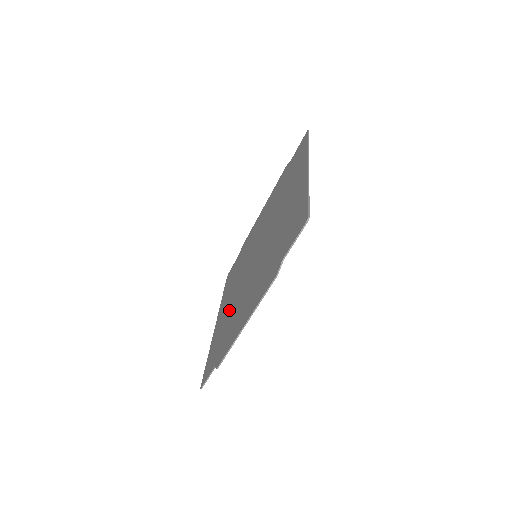
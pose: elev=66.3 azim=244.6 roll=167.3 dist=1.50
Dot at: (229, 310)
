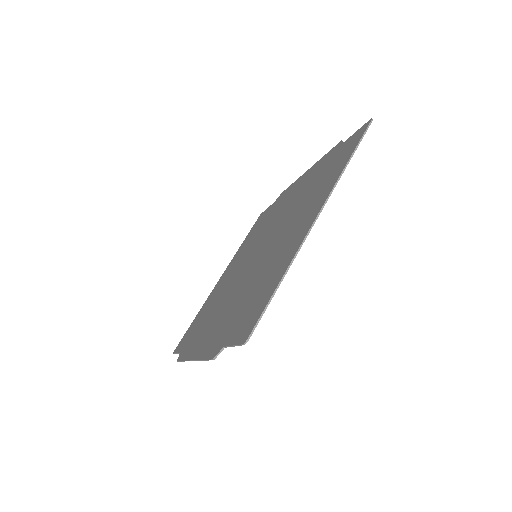
Dot at: (221, 290)
